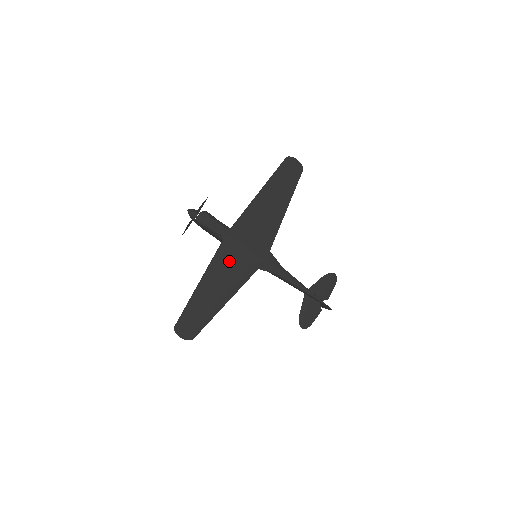
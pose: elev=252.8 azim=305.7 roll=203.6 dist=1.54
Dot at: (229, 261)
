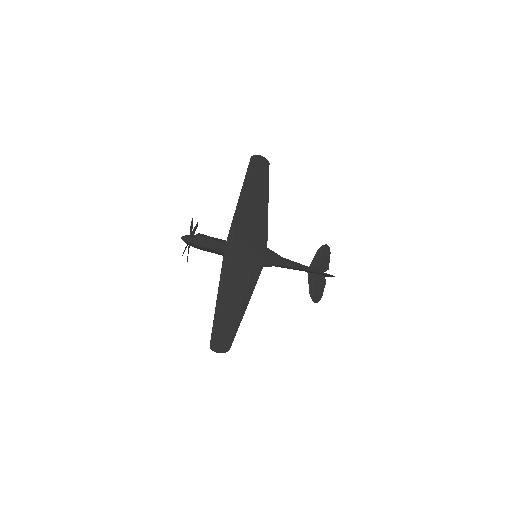
Dot at: (236, 270)
